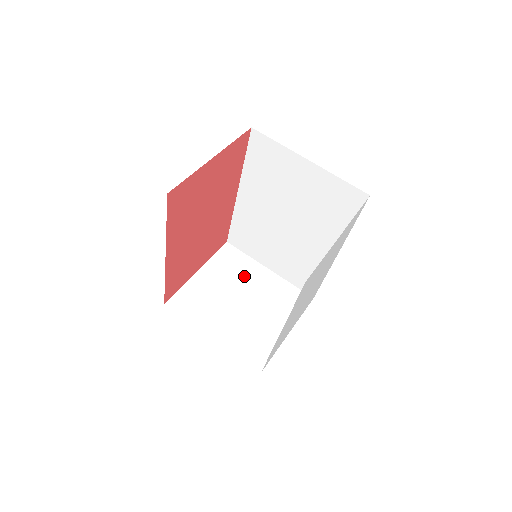
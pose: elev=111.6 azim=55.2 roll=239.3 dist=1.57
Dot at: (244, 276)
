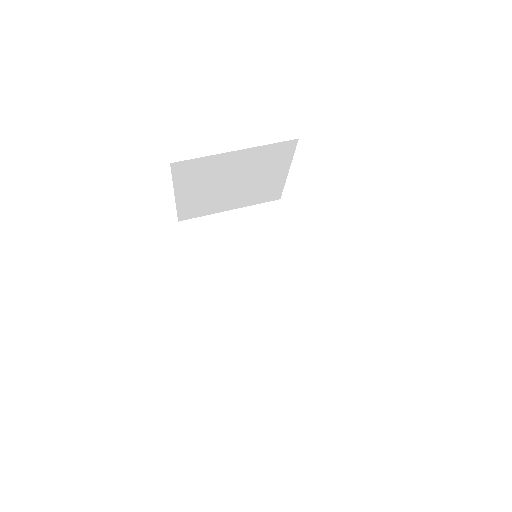
Dot at: occluded
